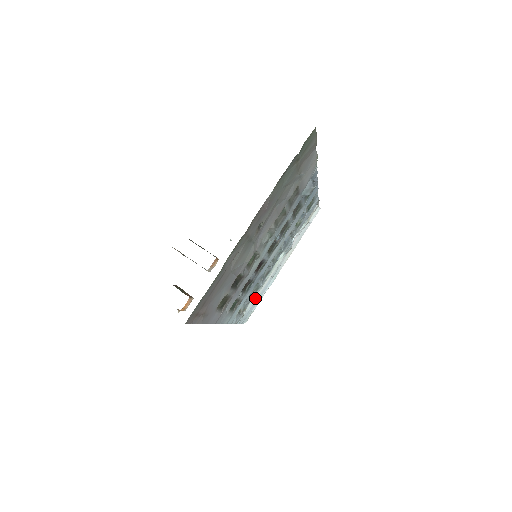
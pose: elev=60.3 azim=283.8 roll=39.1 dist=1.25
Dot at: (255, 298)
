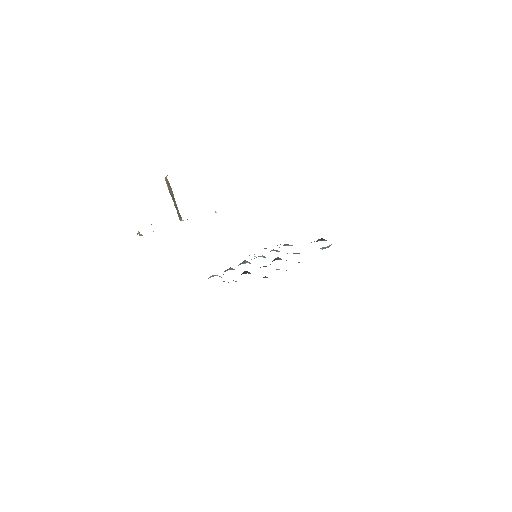
Dot at: occluded
